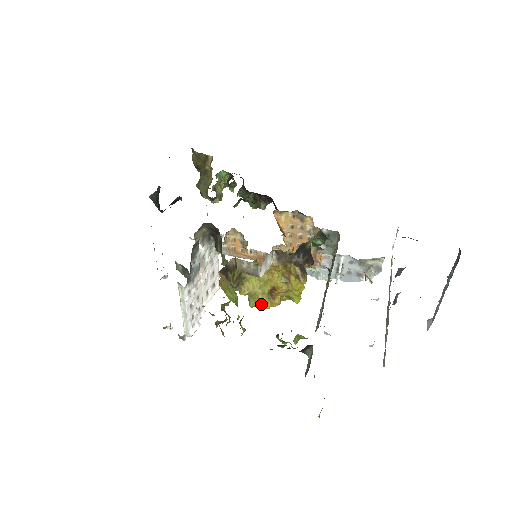
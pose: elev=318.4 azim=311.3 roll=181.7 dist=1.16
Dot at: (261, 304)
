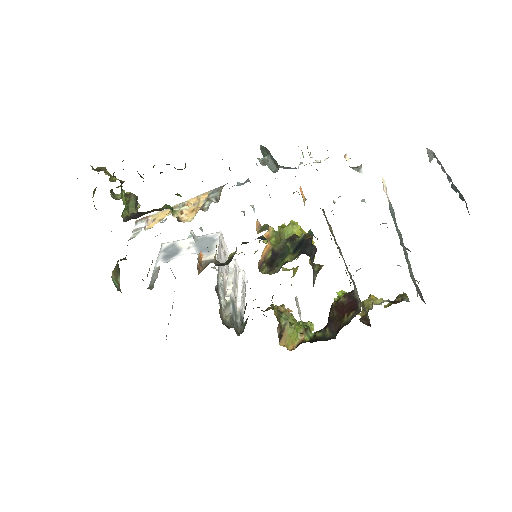
Dot at: occluded
